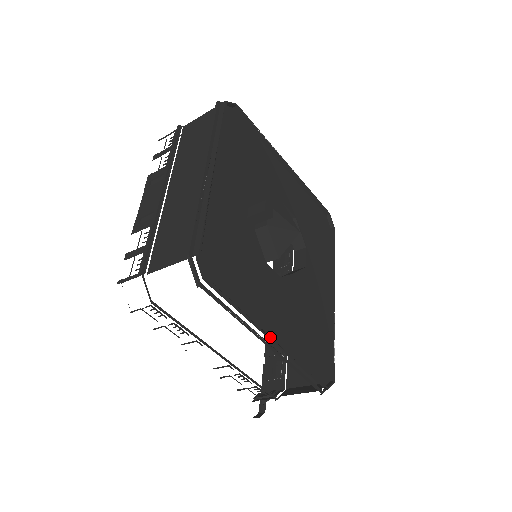
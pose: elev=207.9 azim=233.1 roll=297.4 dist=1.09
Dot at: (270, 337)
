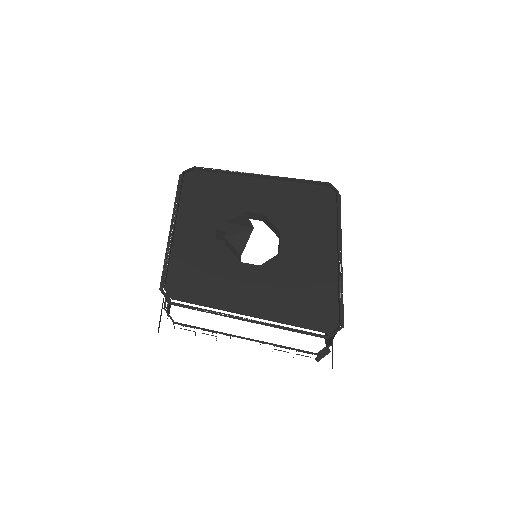
Dot at: occluded
